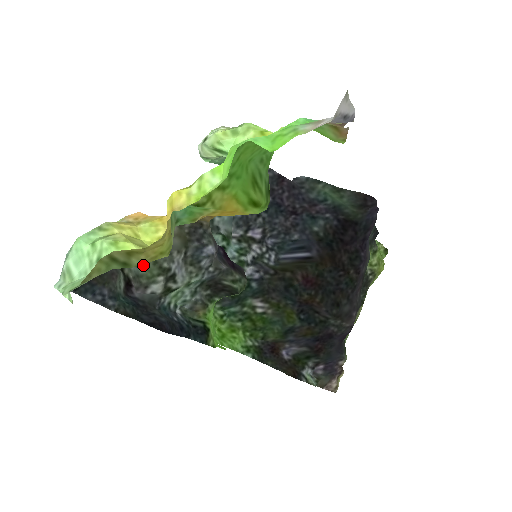
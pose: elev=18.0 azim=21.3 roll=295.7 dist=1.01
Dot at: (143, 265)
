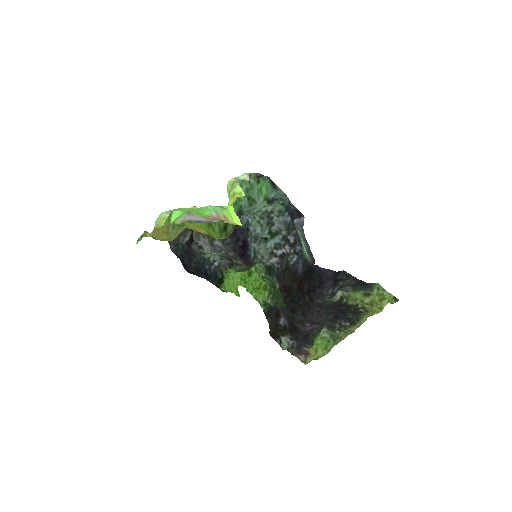
Dot at: (193, 234)
